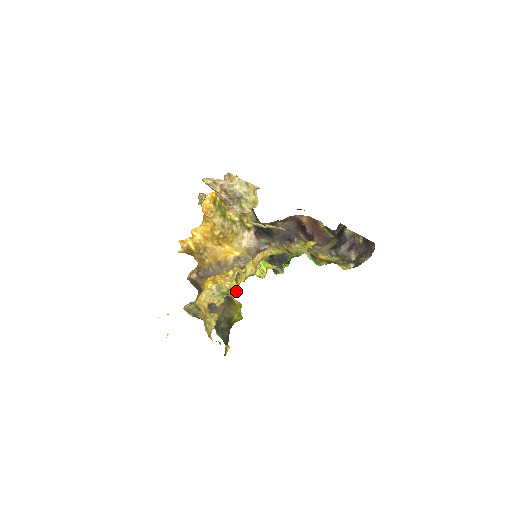
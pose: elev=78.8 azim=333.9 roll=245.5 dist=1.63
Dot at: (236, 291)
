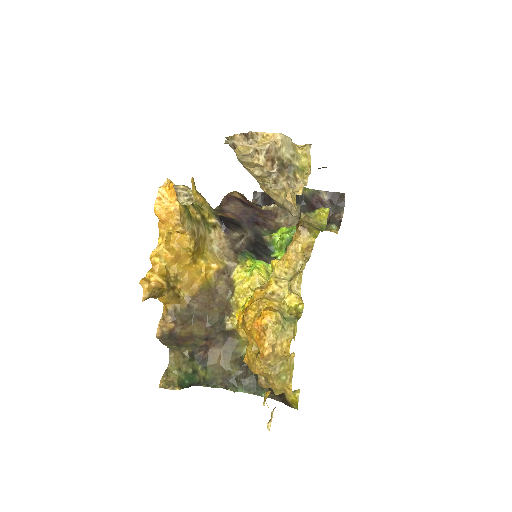
Dot at: (297, 308)
